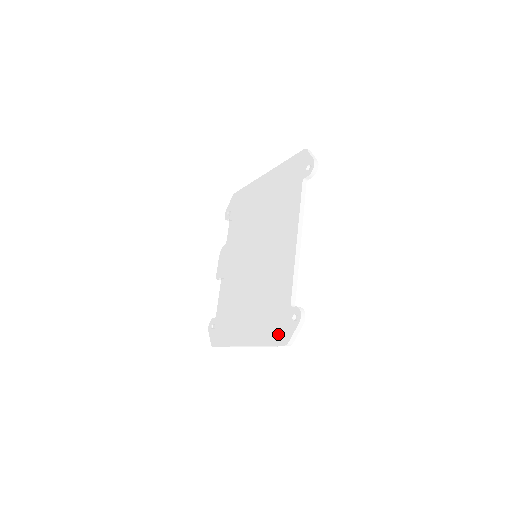
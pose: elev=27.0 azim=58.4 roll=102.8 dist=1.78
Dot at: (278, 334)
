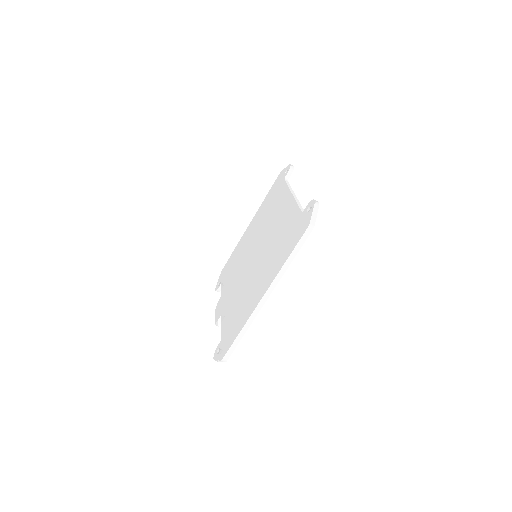
Dot at: (297, 236)
